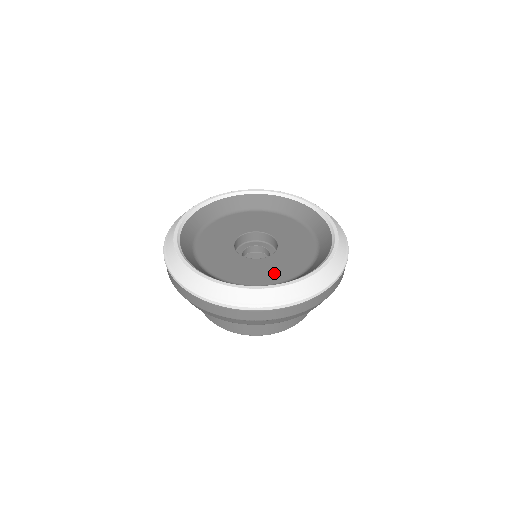
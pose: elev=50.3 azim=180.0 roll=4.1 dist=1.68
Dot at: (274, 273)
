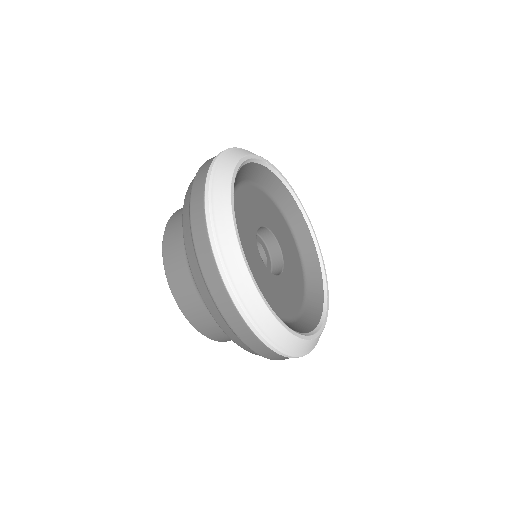
Dot at: (264, 290)
